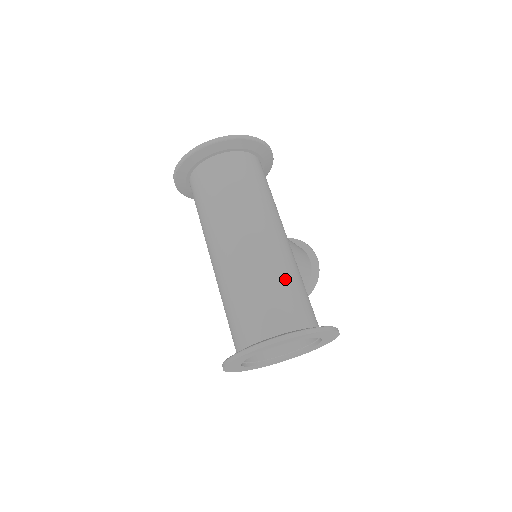
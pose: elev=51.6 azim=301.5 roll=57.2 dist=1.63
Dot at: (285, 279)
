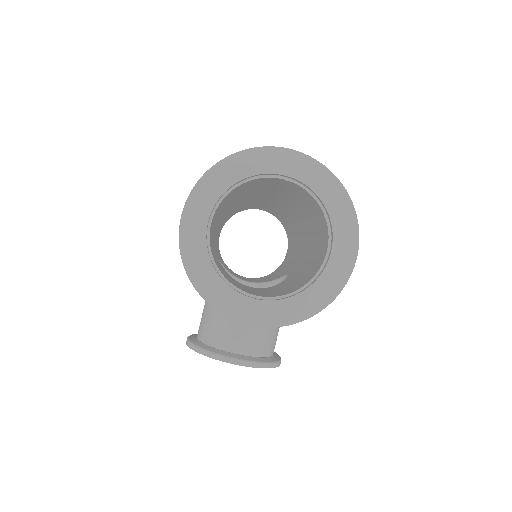
Dot at: occluded
